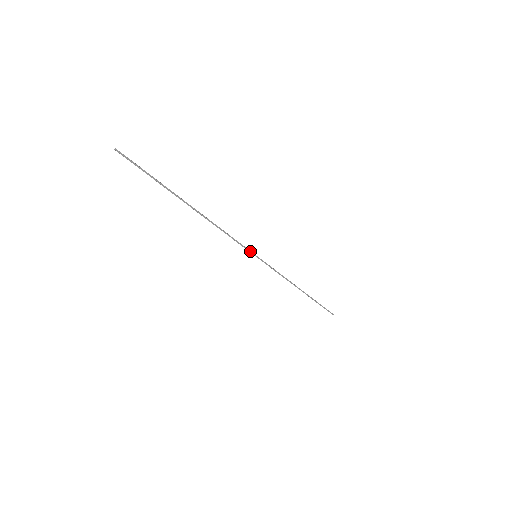
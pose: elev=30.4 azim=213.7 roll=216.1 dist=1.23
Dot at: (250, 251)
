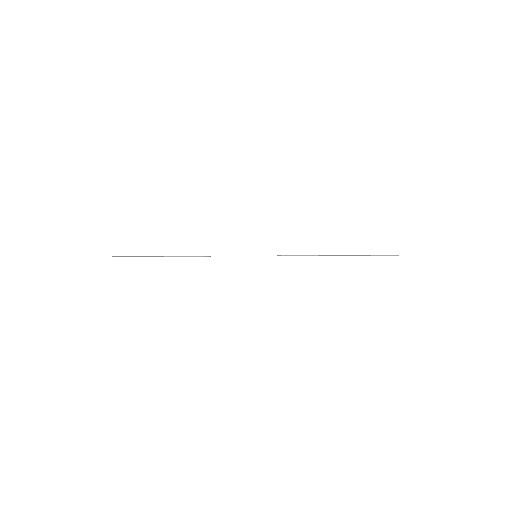
Dot at: occluded
